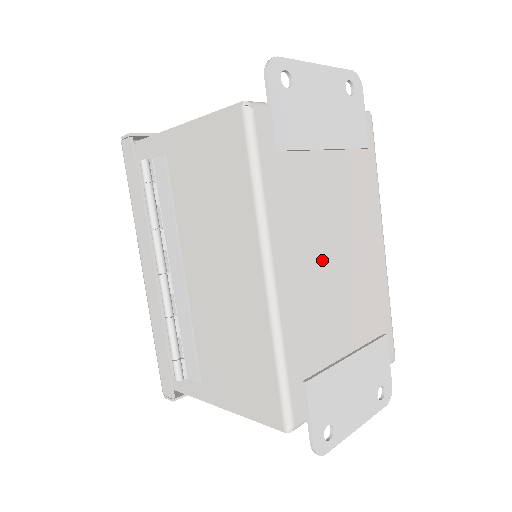
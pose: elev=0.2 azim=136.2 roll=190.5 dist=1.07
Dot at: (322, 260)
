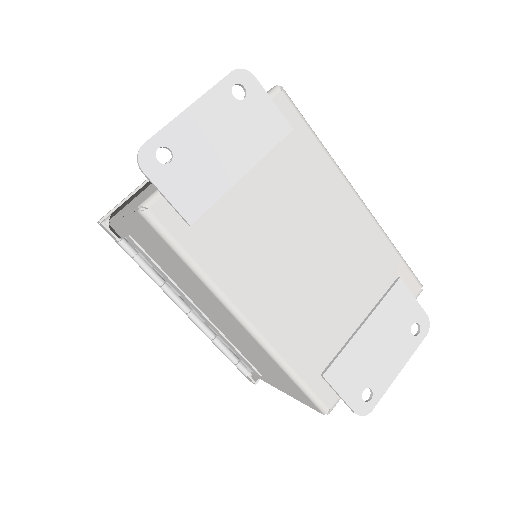
Dot at: (292, 271)
